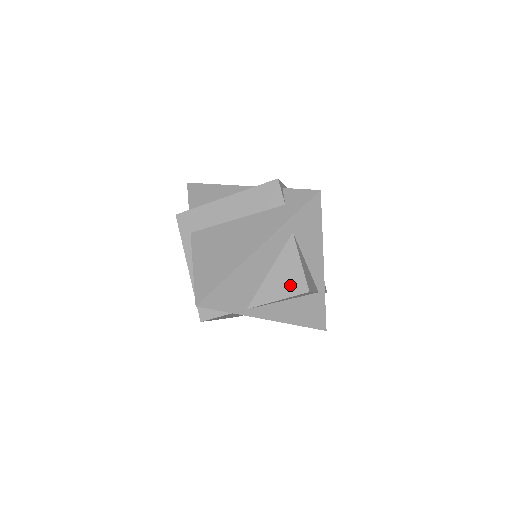
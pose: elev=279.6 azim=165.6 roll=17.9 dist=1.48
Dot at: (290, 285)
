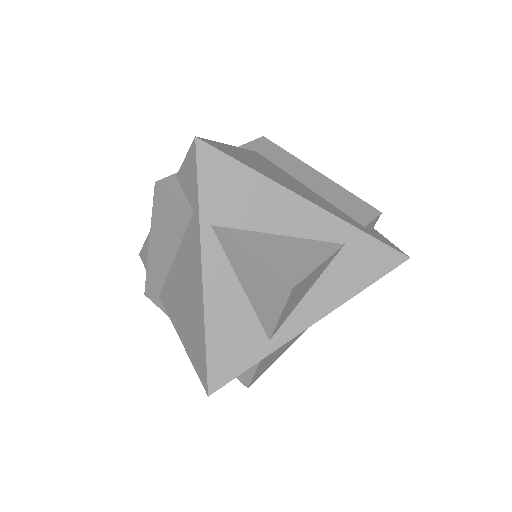
Dot at: (282, 263)
